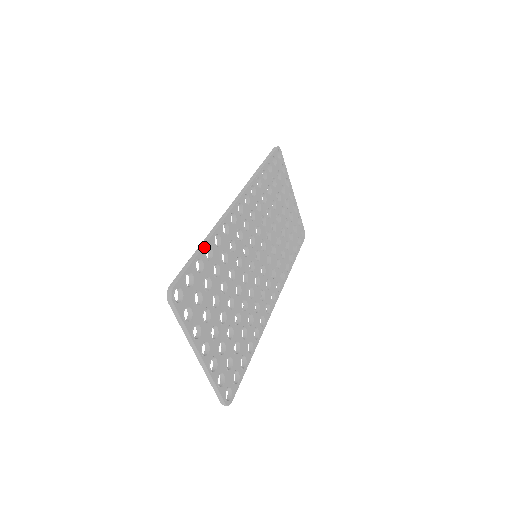
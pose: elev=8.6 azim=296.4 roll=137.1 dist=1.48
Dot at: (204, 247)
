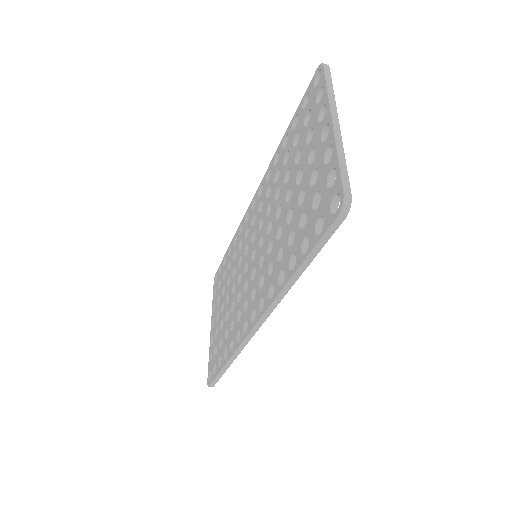
Dot at: occluded
